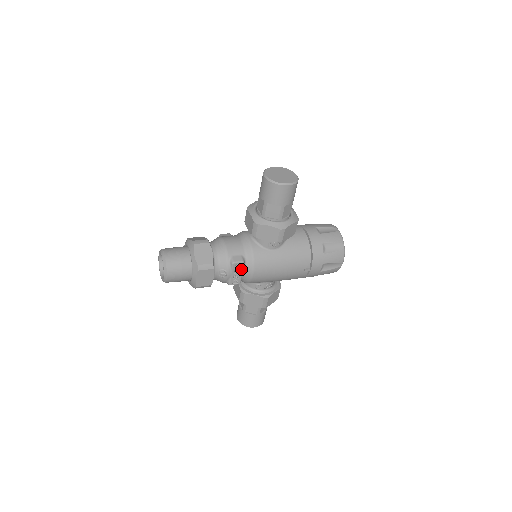
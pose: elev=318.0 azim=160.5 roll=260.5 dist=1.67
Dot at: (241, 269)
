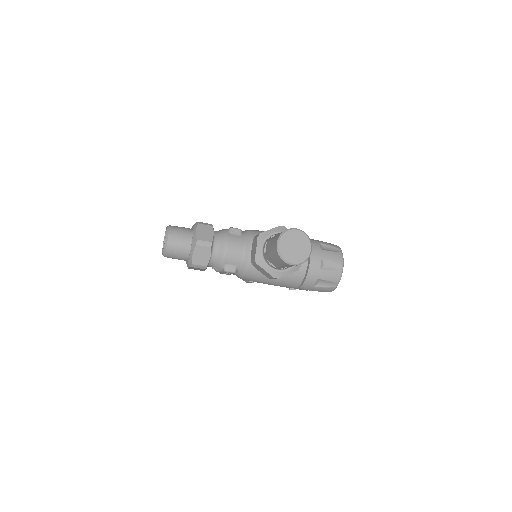
Dot at: (232, 273)
